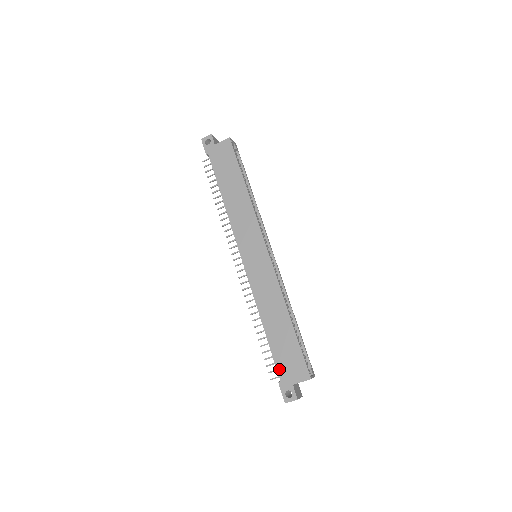
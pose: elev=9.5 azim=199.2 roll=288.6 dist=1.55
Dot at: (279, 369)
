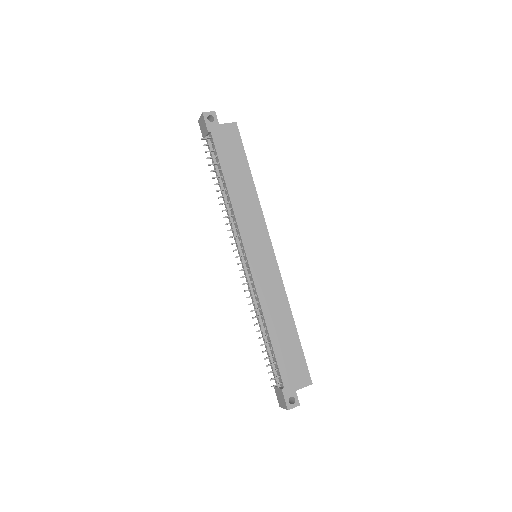
Dot at: (283, 375)
